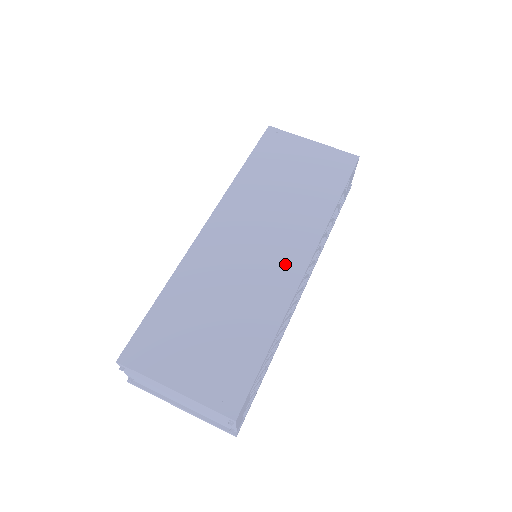
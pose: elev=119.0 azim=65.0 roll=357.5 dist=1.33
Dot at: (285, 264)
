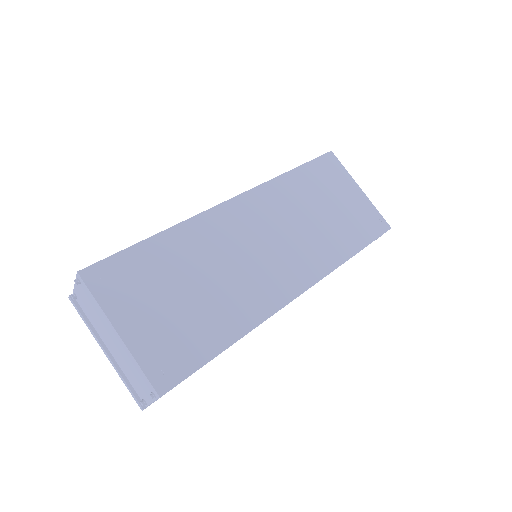
Dot at: (282, 280)
